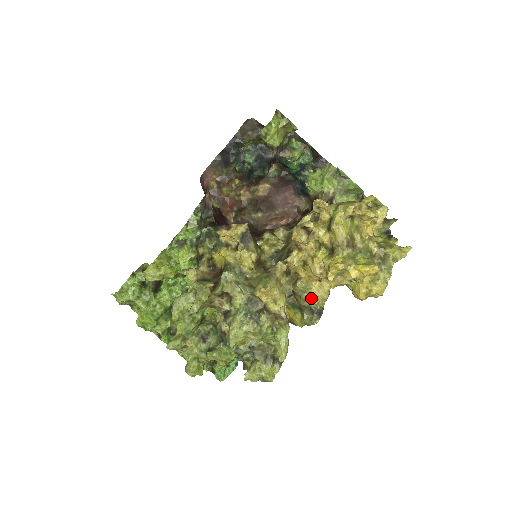
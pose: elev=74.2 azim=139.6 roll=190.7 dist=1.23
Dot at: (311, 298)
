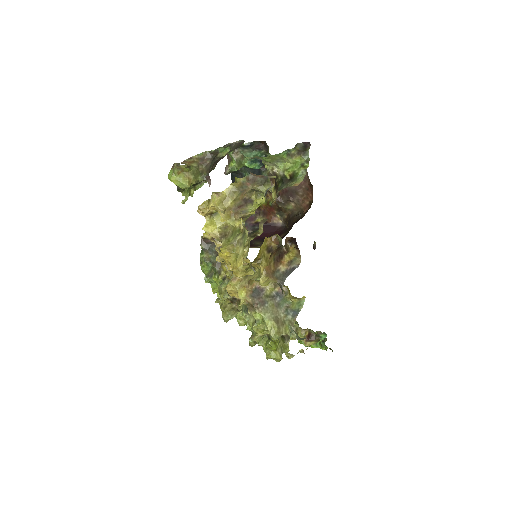
Dot at: occluded
